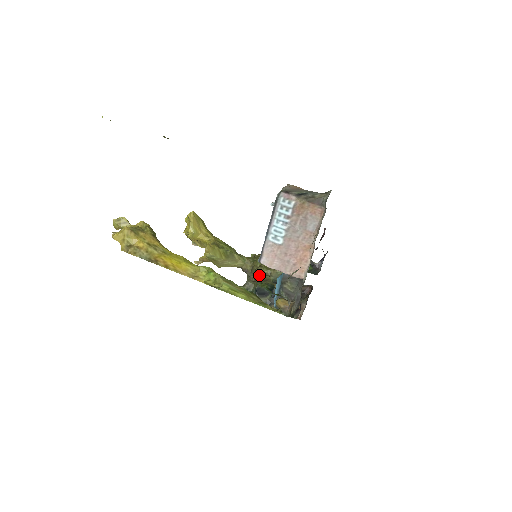
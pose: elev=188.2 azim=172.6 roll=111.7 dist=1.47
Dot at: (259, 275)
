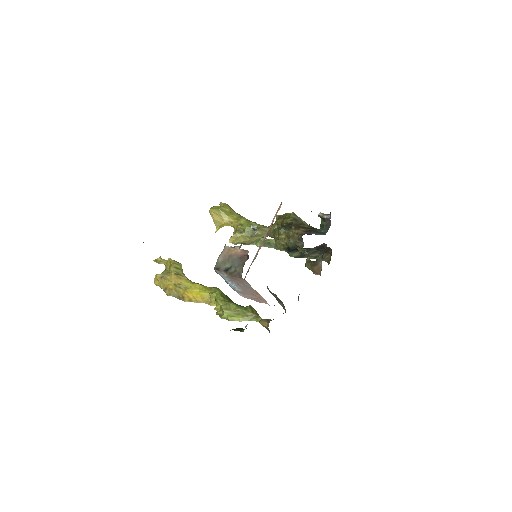
Dot at: (278, 248)
